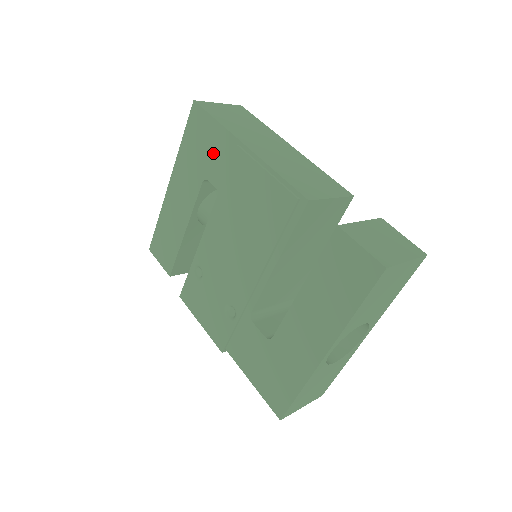
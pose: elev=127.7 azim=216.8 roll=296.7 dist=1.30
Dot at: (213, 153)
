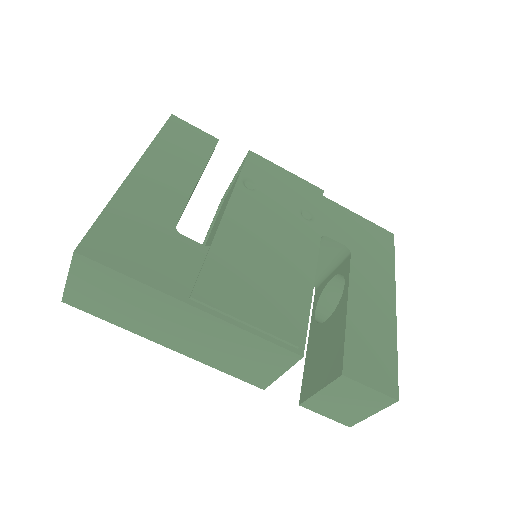
Dot at: occluded
